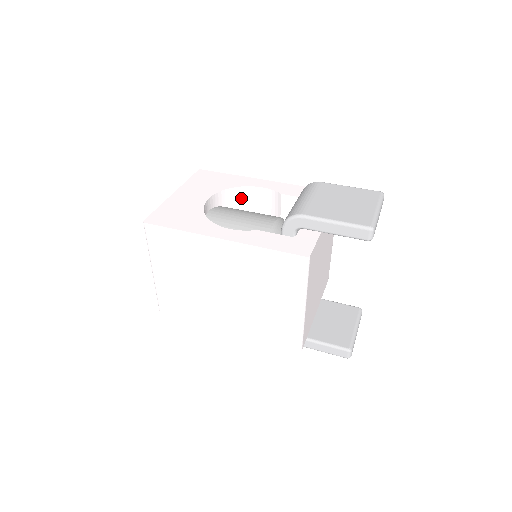
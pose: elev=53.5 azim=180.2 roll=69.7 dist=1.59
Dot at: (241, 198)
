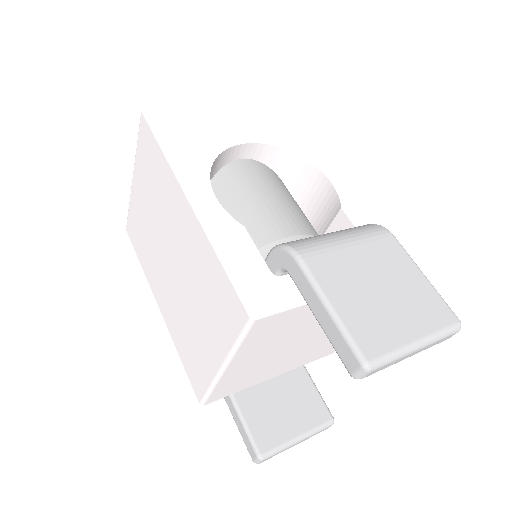
Dot at: (300, 175)
